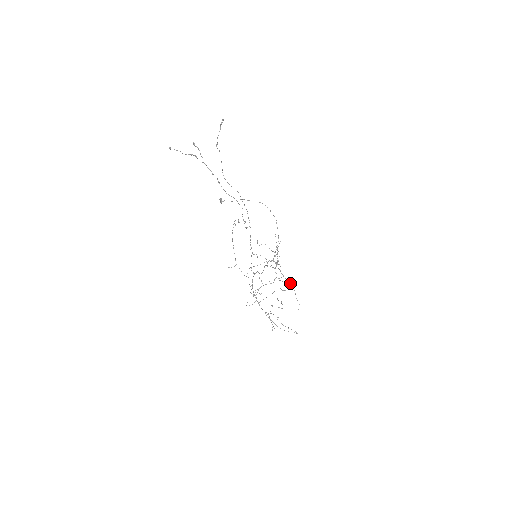
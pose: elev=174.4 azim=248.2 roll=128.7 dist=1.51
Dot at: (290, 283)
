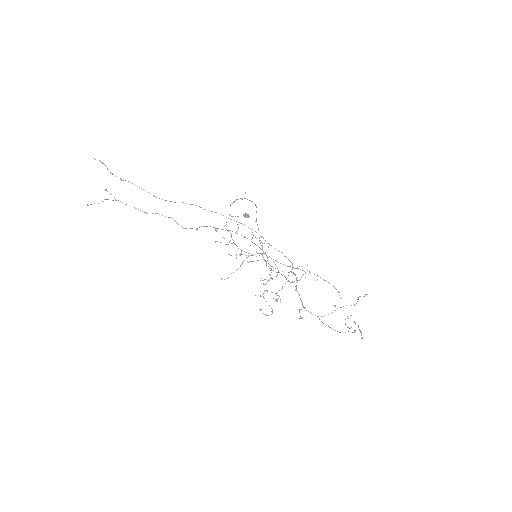
Dot at: (307, 270)
